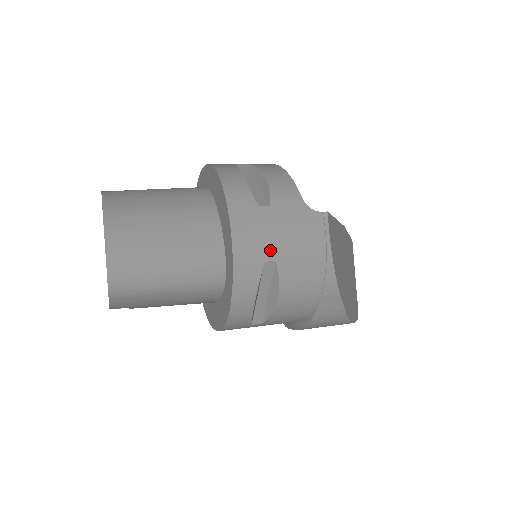
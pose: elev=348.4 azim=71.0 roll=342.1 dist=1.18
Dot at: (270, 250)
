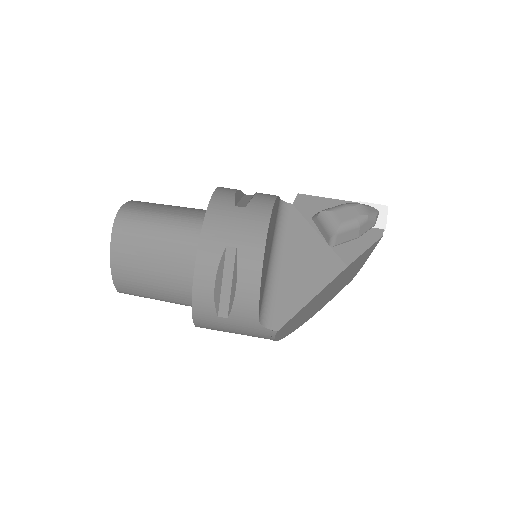
Dot at: (224, 331)
